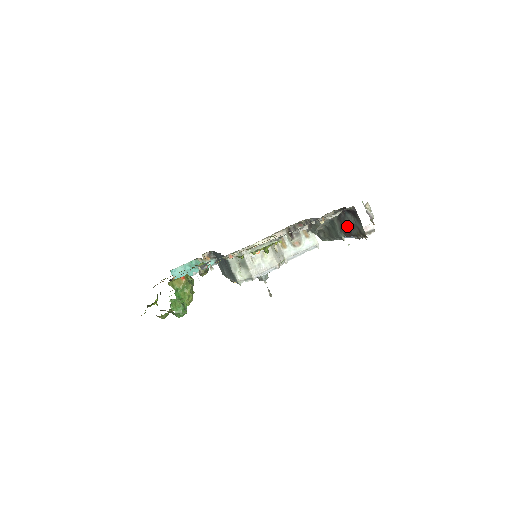
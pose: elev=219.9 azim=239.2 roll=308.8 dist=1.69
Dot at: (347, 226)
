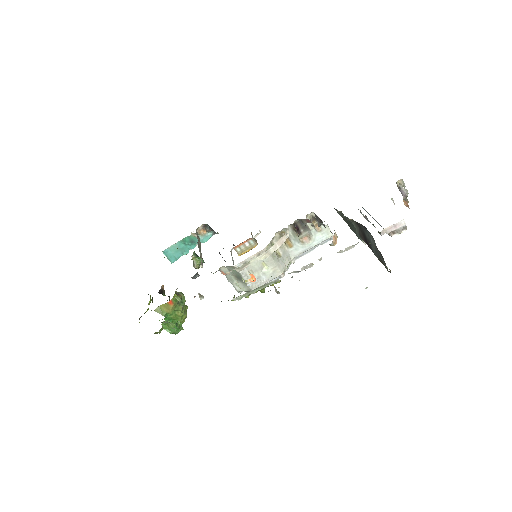
Dot at: (367, 241)
